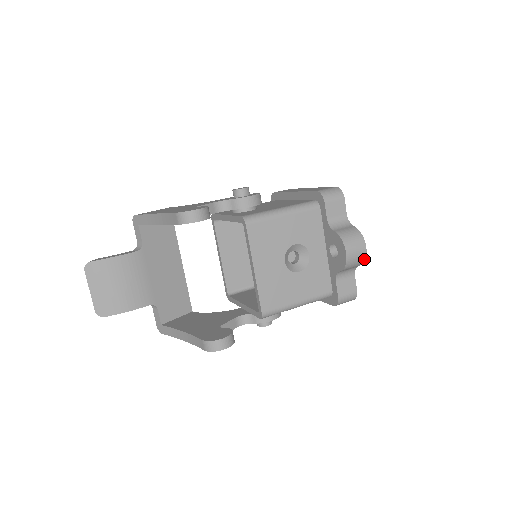
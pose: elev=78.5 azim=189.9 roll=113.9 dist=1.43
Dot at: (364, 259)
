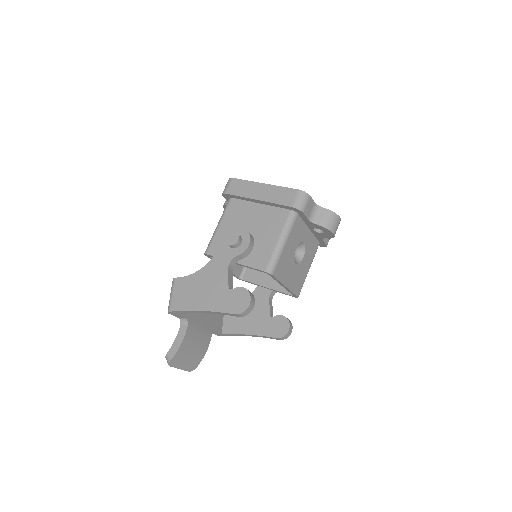
Dot at: occluded
